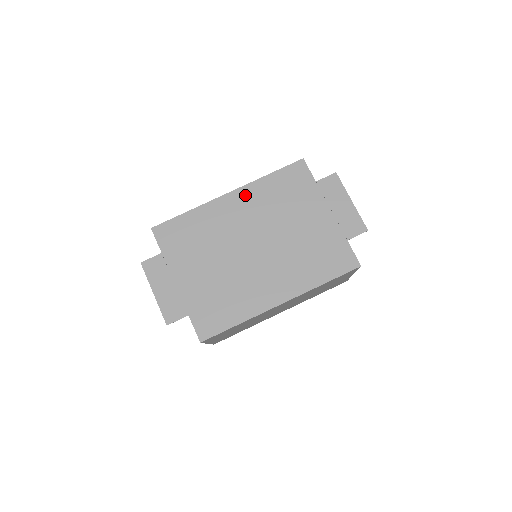
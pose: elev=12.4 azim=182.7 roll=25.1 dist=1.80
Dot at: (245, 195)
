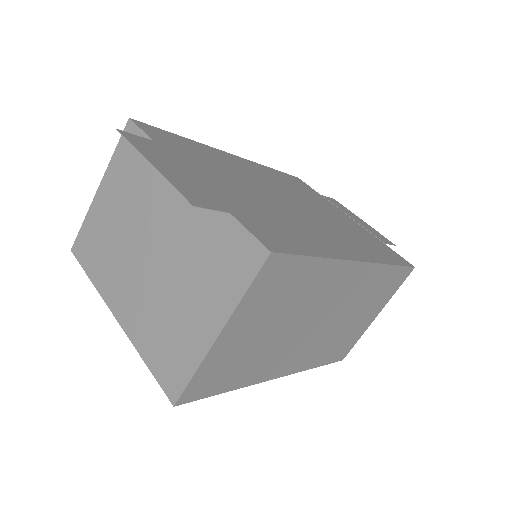
Dot at: (254, 165)
